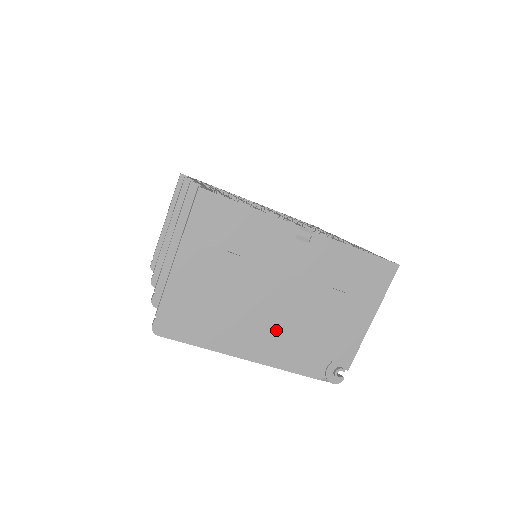
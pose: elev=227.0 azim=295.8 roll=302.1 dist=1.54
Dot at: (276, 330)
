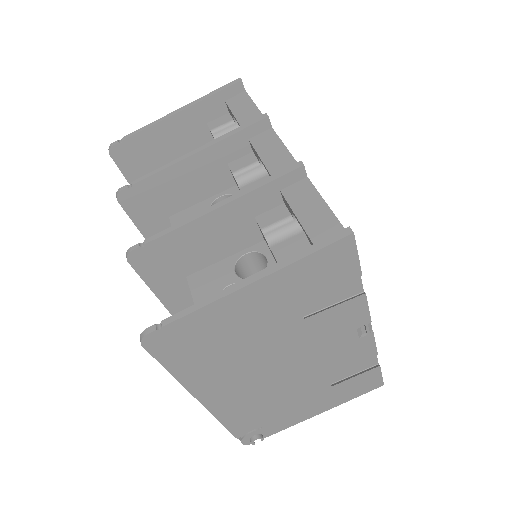
Dot at: (253, 390)
